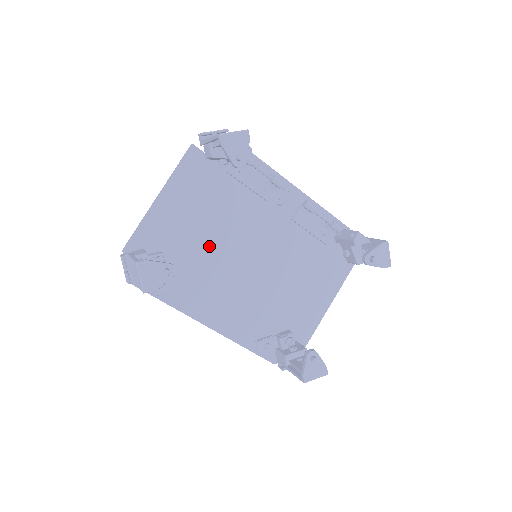
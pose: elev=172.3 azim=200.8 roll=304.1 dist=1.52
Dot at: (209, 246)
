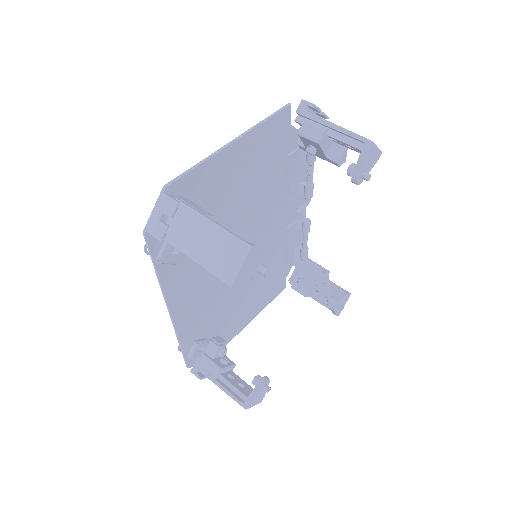
Dot at: (229, 224)
